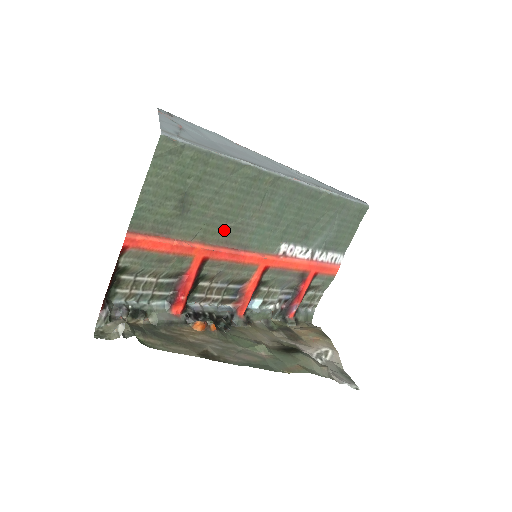
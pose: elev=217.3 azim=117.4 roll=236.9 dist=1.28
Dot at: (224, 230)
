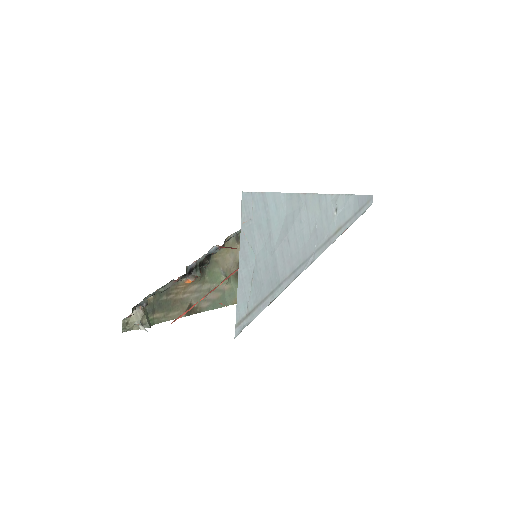
Dot at: occluded
